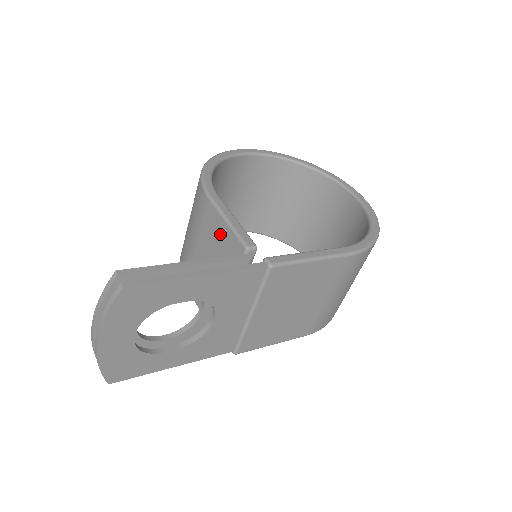
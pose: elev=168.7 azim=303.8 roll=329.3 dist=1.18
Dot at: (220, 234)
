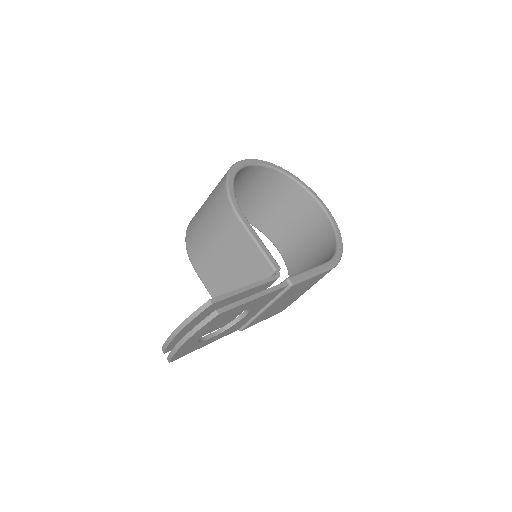
Dot at: (248, 251)
